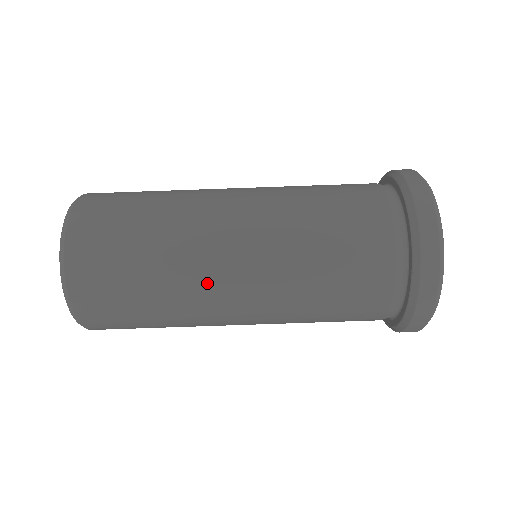
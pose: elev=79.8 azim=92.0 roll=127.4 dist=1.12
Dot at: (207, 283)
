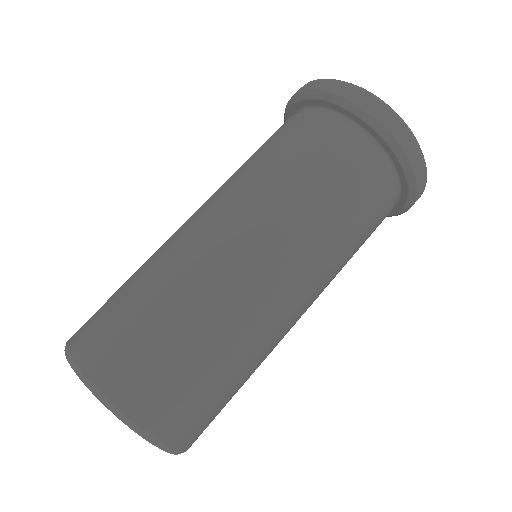
Dot at: (279, 331)
